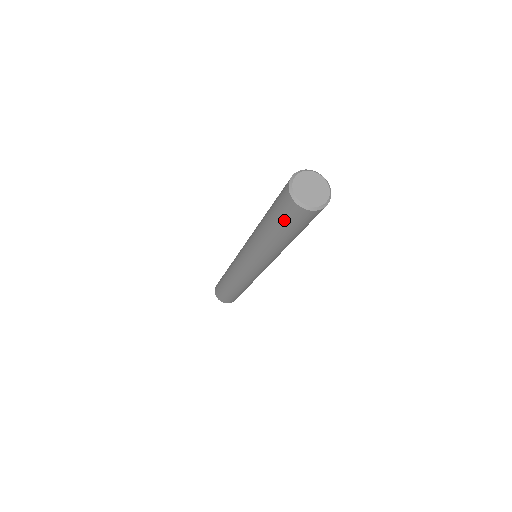
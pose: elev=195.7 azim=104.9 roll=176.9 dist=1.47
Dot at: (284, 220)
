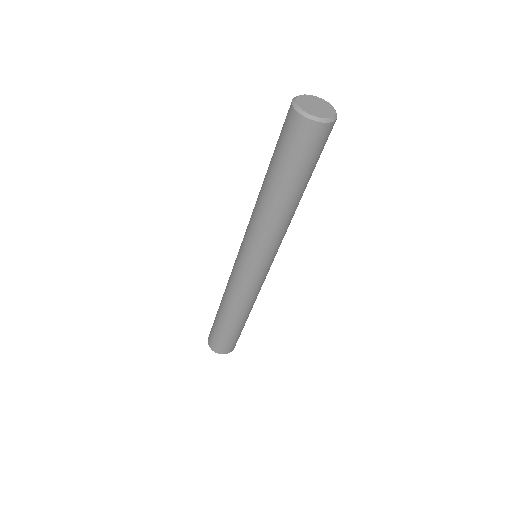
Dot at: (295, 155)
